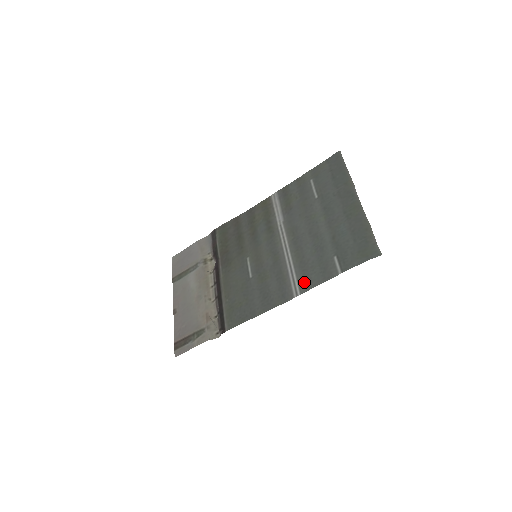
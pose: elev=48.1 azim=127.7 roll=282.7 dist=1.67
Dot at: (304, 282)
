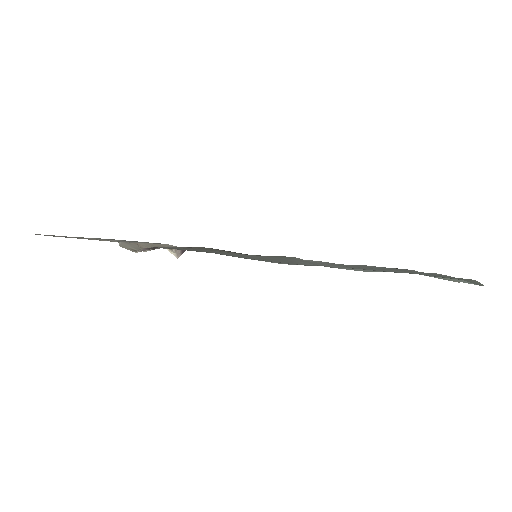
Dot at: occluded
